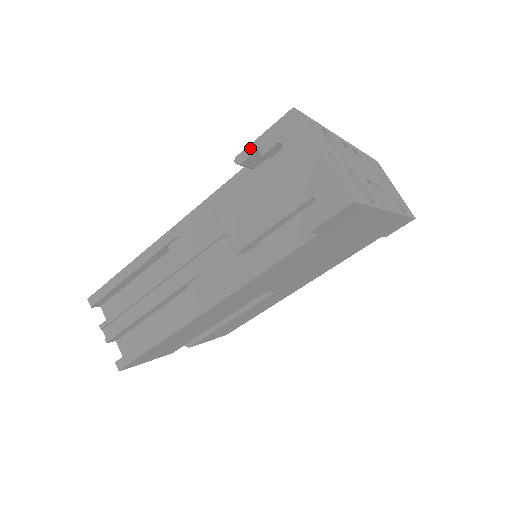
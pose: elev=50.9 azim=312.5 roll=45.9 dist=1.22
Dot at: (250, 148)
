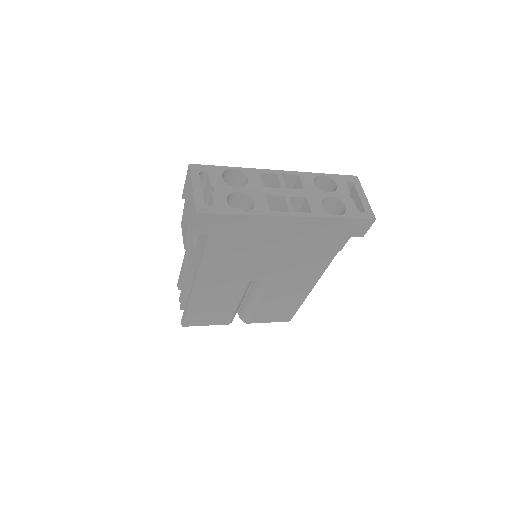
Dot at: (184, 189)
